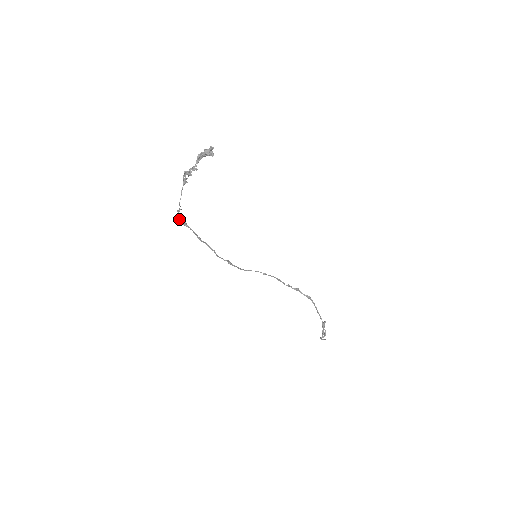
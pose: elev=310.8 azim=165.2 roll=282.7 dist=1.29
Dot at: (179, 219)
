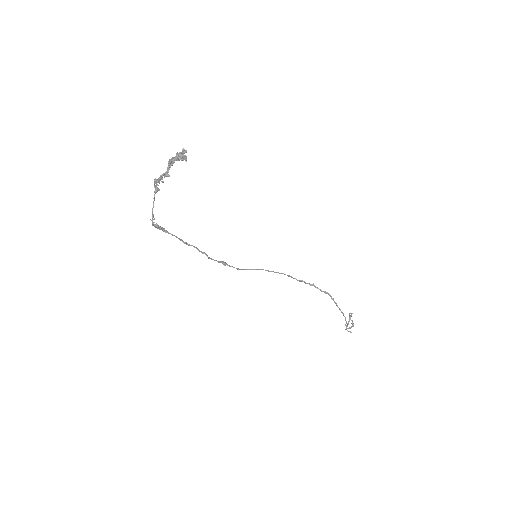
Dot at: (155, 227)
